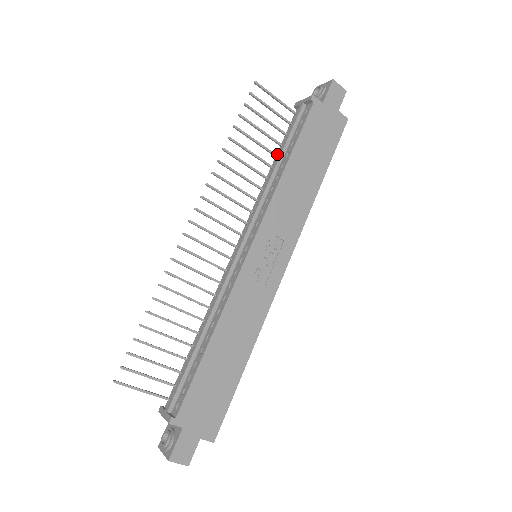
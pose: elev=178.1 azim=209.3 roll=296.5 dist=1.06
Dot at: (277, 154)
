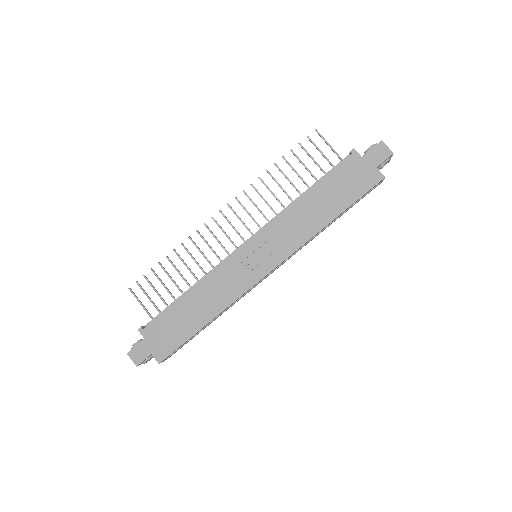
Dot at: occluded
